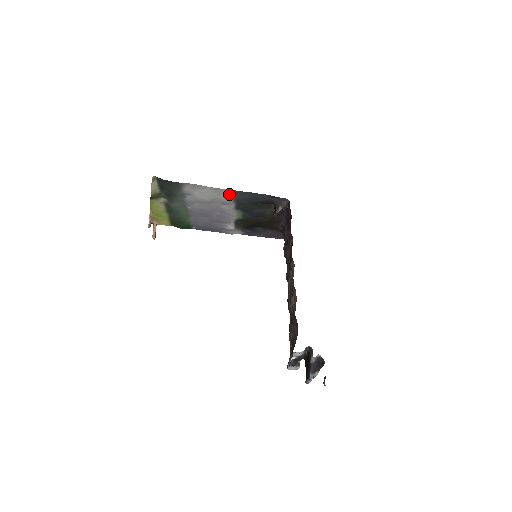
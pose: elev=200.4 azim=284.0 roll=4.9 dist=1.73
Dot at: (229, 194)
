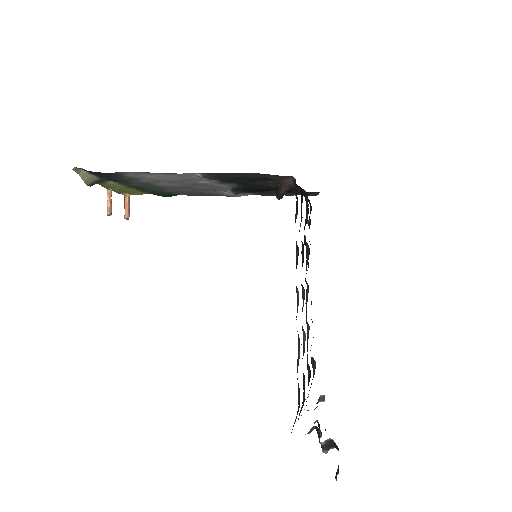
Dot at: (197, 176)
